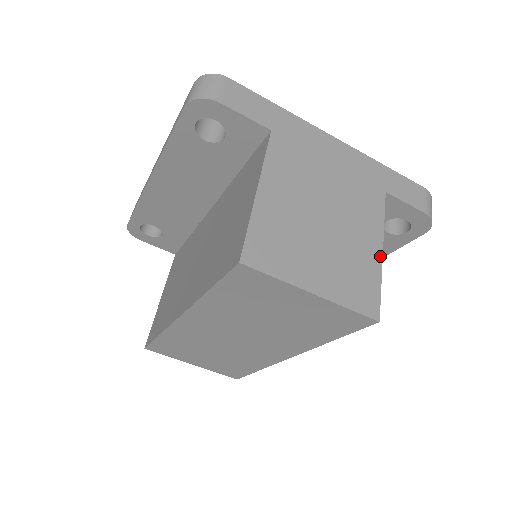
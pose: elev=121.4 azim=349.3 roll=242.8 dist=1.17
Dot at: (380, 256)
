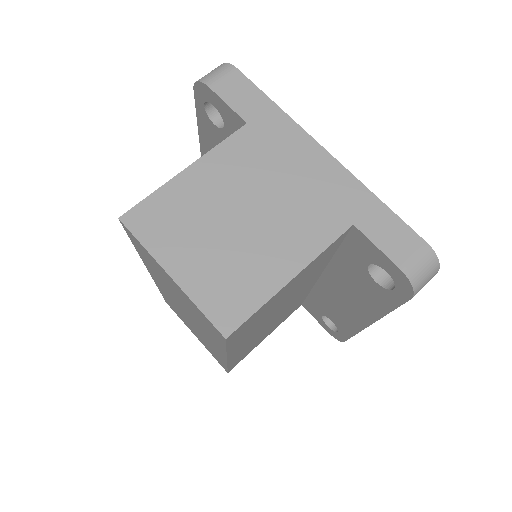
Dot at: (284, 281)
